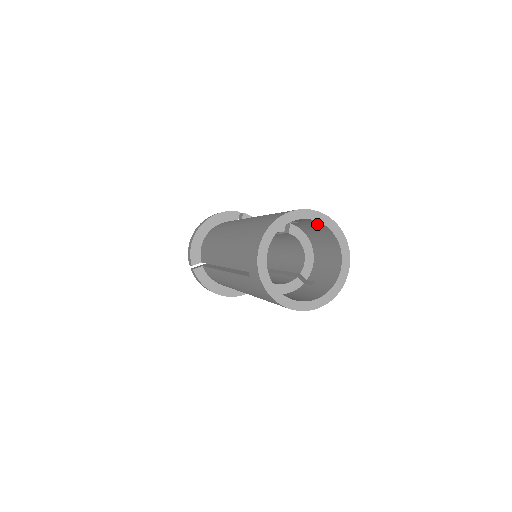
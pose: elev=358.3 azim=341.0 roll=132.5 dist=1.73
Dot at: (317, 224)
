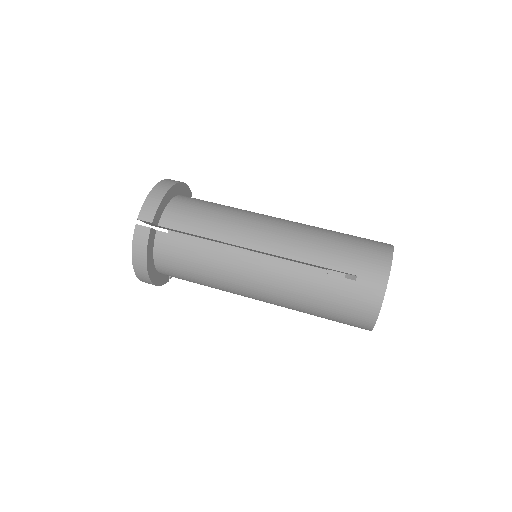
Dot at: occluded
